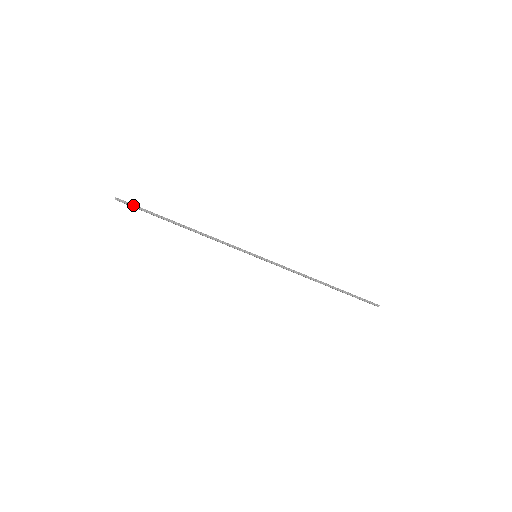
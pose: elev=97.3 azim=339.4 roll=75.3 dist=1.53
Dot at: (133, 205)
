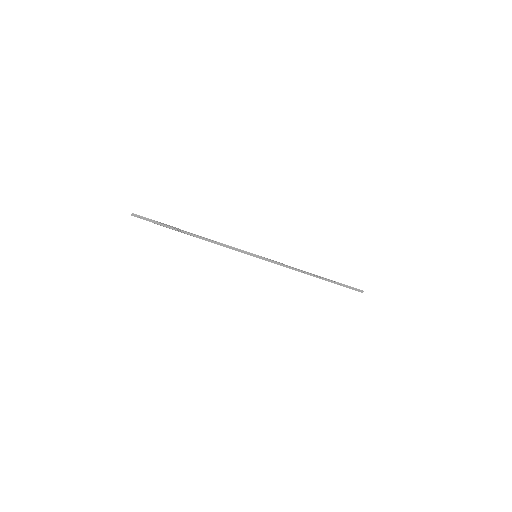
Dot at: (147, 219)
